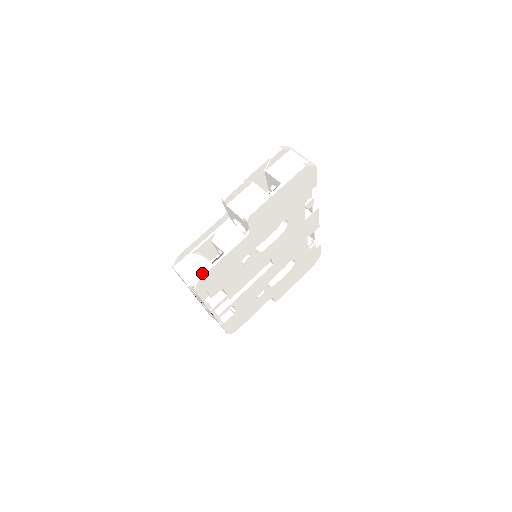
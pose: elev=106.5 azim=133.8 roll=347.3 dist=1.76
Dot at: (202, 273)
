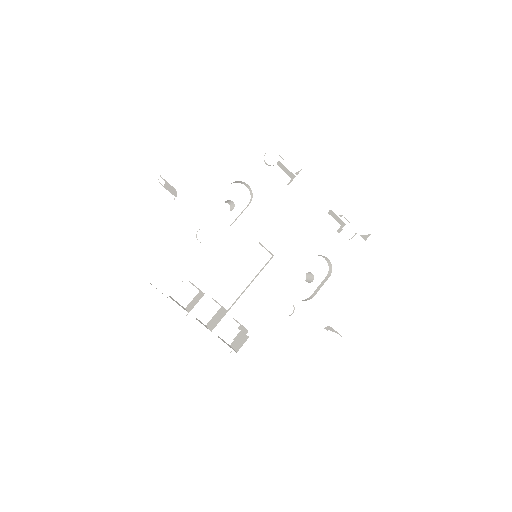
Dot at: (132, 247)
